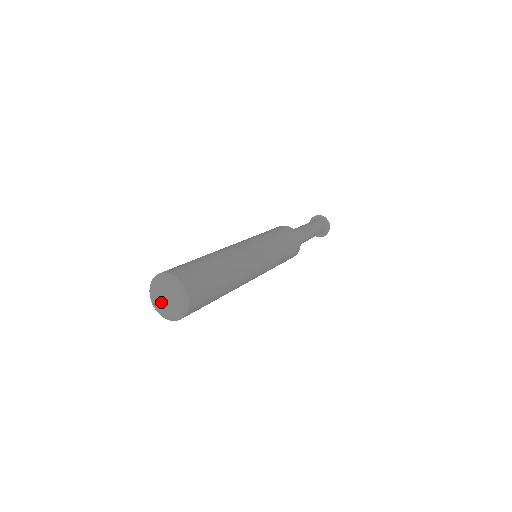
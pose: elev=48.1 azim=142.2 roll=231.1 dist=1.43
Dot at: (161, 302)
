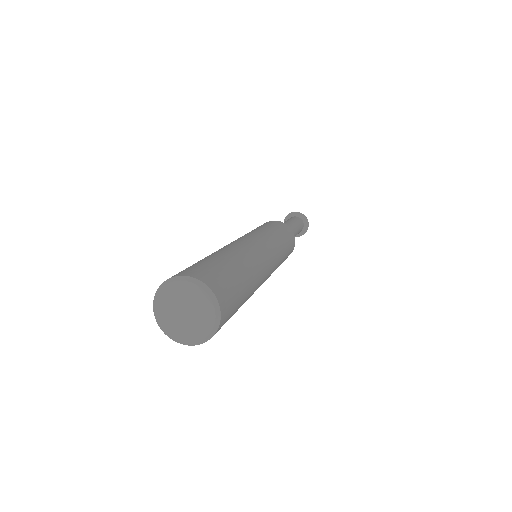
Dot at: (183, 326)
